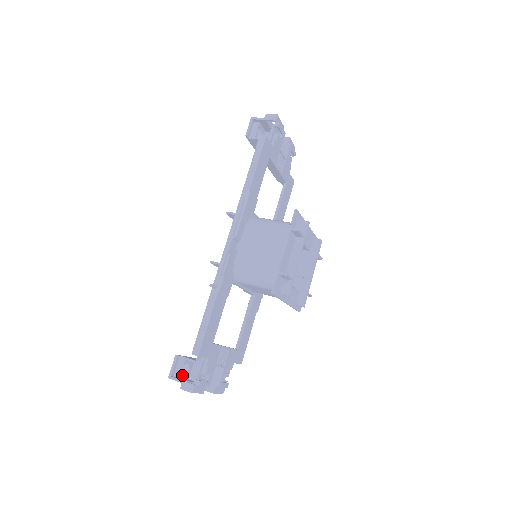
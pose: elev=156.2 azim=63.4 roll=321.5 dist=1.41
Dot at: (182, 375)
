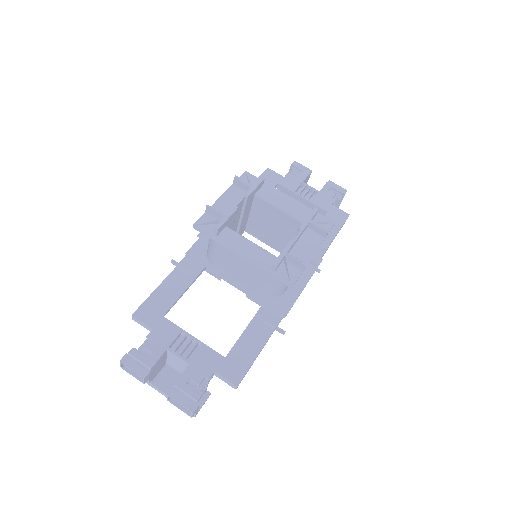
Dot at: occluded
